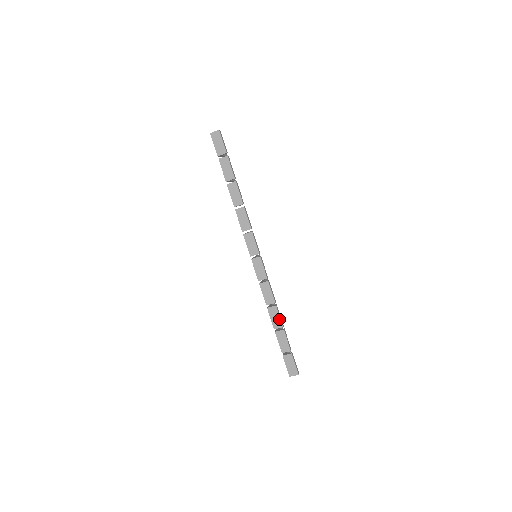
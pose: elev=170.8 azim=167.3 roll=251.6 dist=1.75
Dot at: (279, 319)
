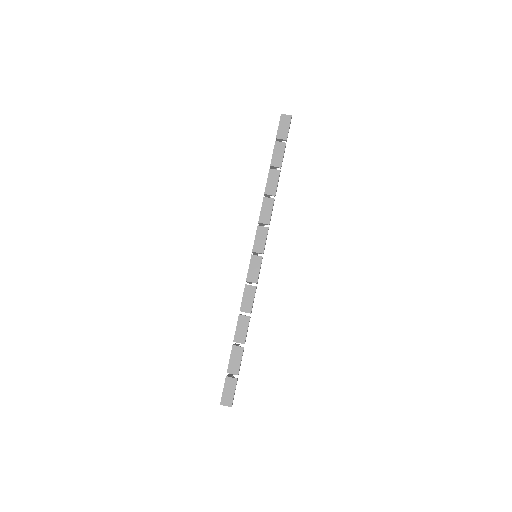
Dot at: (245, 333)
